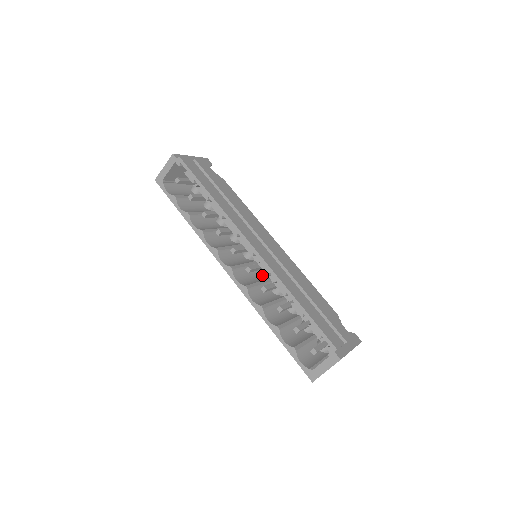
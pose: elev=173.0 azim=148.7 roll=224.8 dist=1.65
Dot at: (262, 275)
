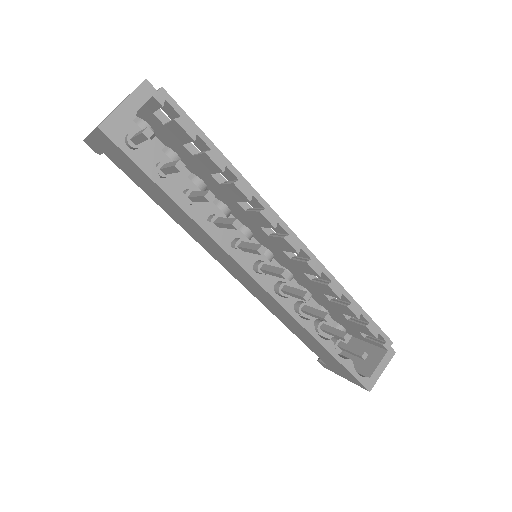
Dot at: occluded
